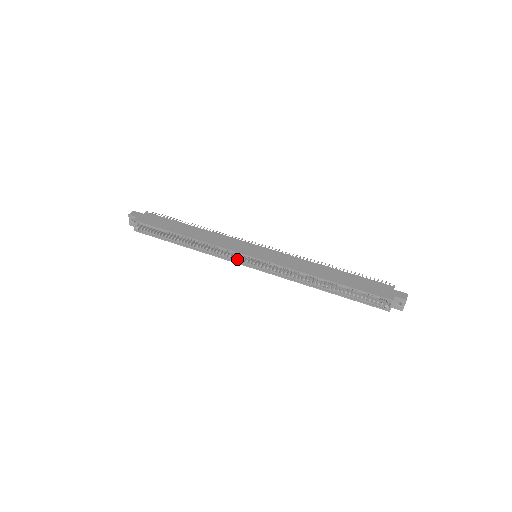
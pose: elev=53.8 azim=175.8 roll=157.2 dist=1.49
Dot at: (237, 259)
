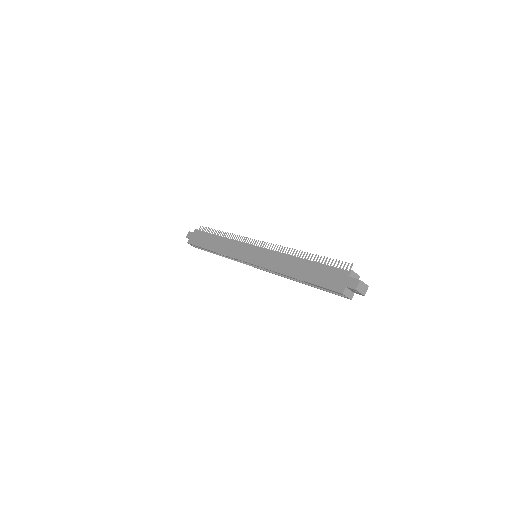
Dot at: occluded
